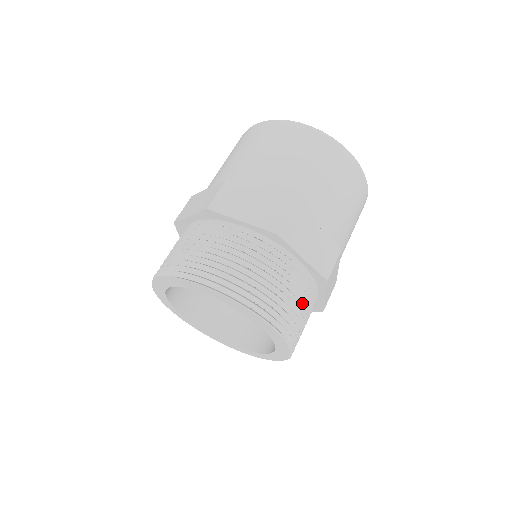
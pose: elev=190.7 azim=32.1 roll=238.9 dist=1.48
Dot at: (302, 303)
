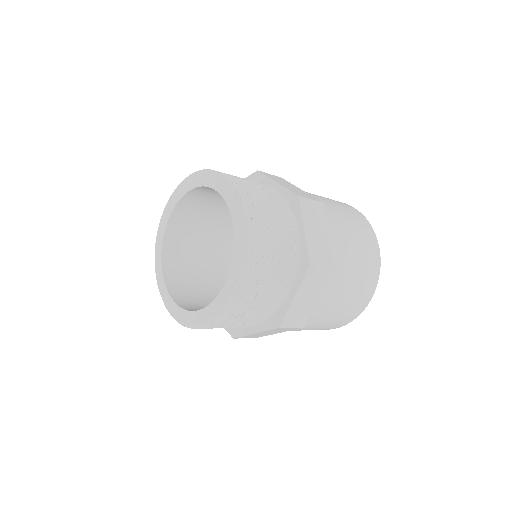
Dot at: (276, 265)
